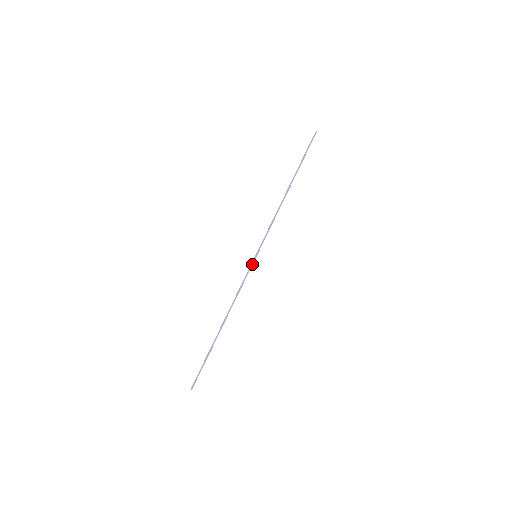
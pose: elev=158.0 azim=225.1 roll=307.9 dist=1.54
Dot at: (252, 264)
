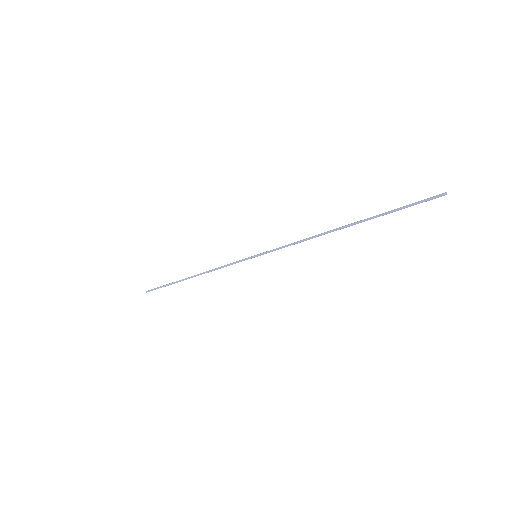
Dot at: (247, 259)
